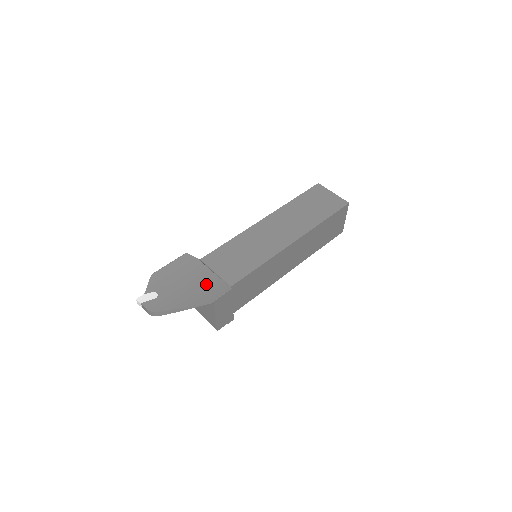
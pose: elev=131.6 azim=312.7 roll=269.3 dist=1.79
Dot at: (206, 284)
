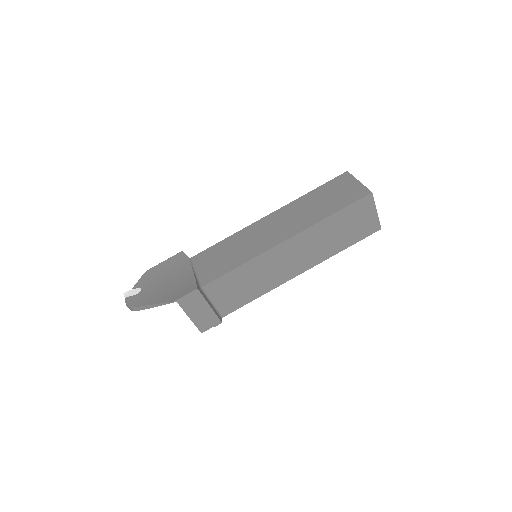
Dot at: (181, 283)
